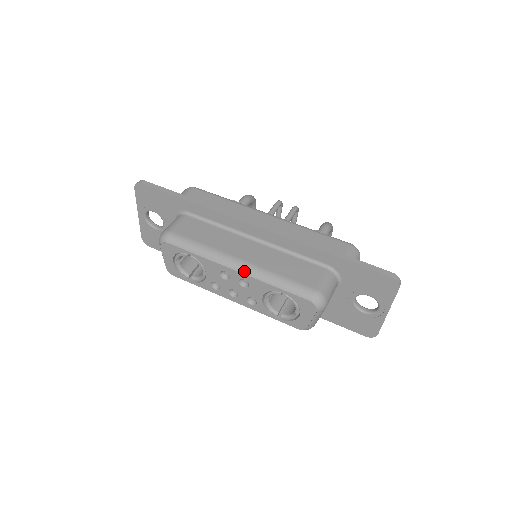
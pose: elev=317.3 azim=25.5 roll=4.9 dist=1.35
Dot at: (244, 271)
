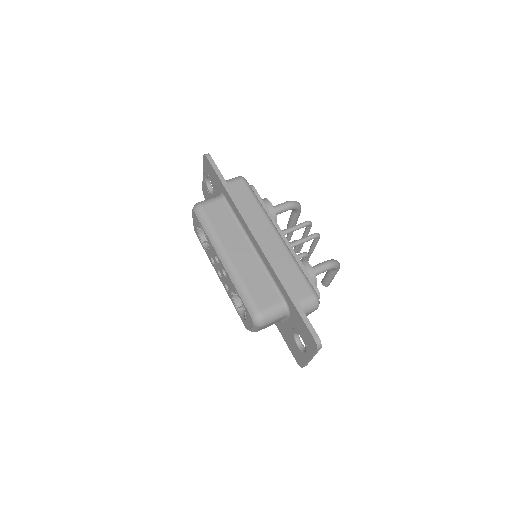
Dot at: (226, 266)
